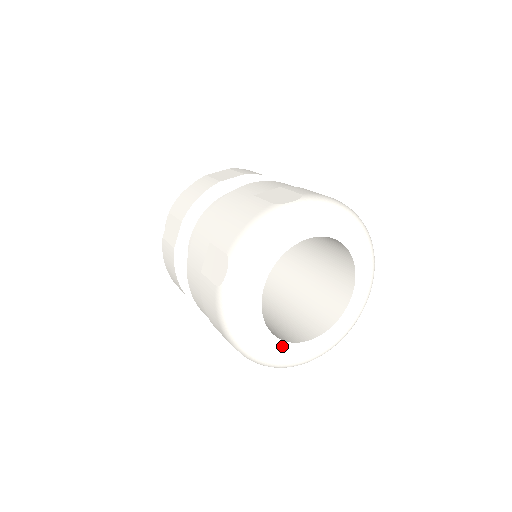
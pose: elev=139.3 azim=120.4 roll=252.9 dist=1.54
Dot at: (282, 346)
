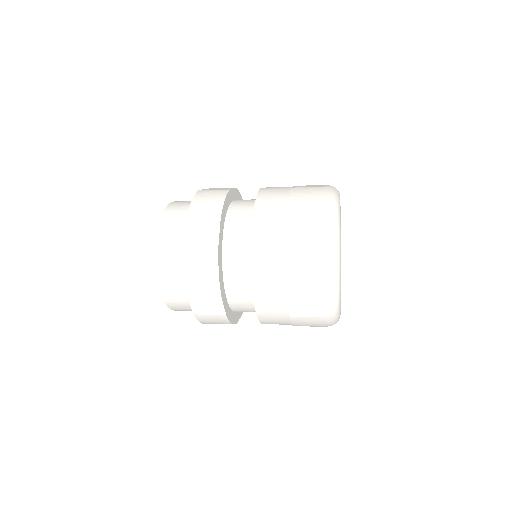
Dot at: occluded
